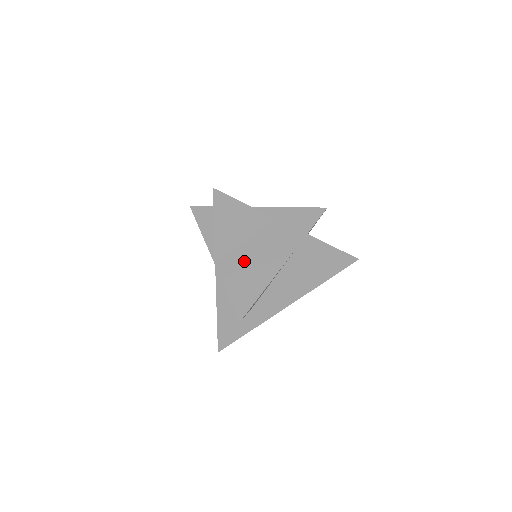
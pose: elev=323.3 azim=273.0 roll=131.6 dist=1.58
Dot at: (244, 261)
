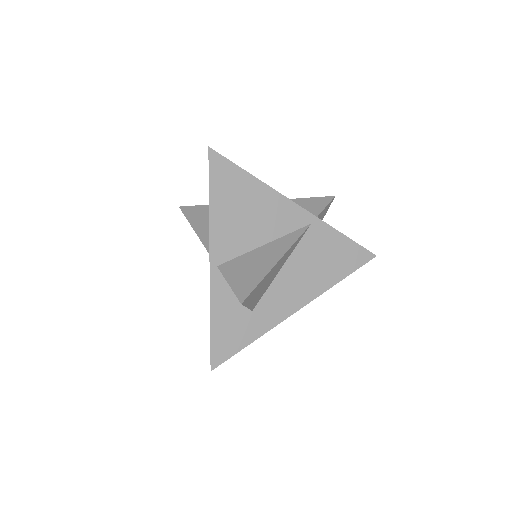
Dot at: (244, 243)
